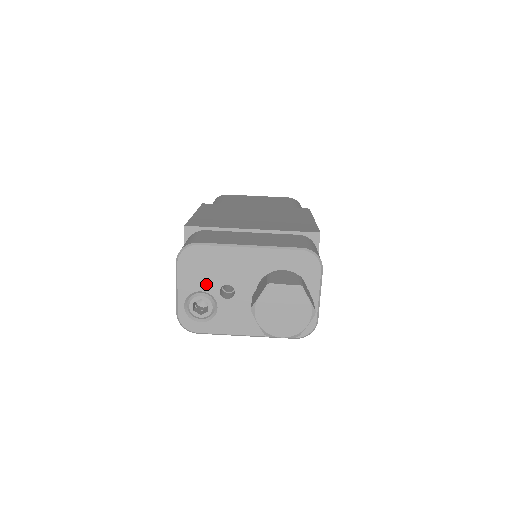
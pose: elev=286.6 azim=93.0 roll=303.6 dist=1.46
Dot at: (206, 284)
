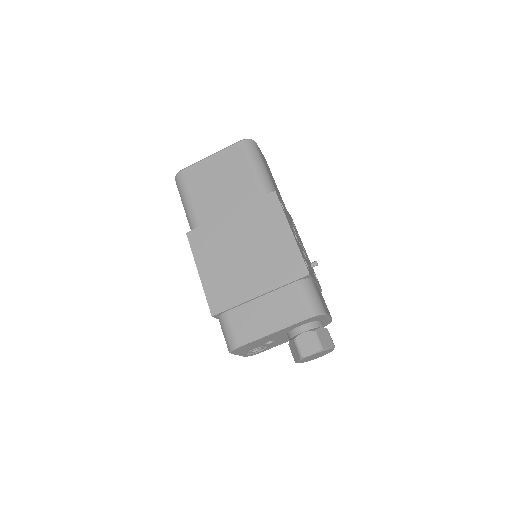
Dot at: (254, 348)
